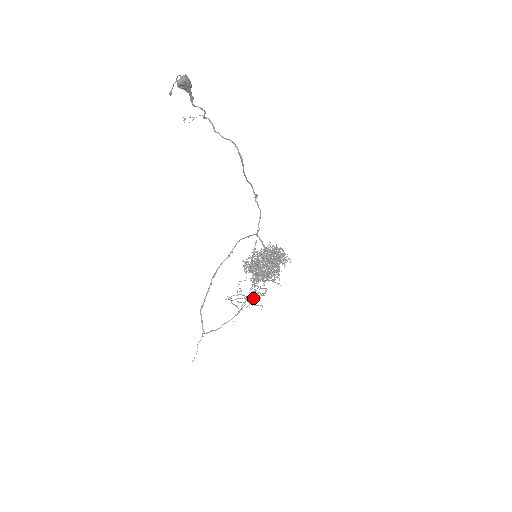
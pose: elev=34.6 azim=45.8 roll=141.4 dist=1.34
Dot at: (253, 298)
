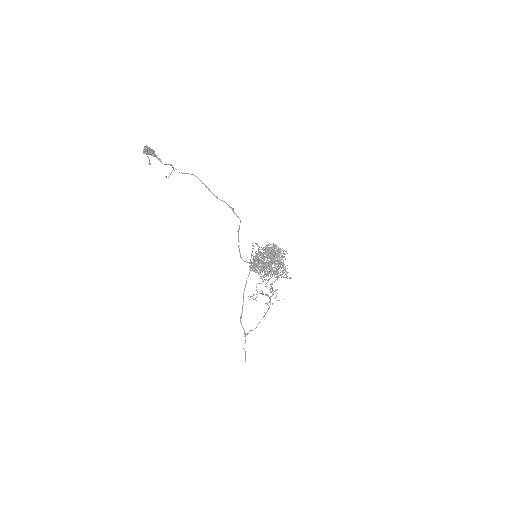
Dot at: occluded
